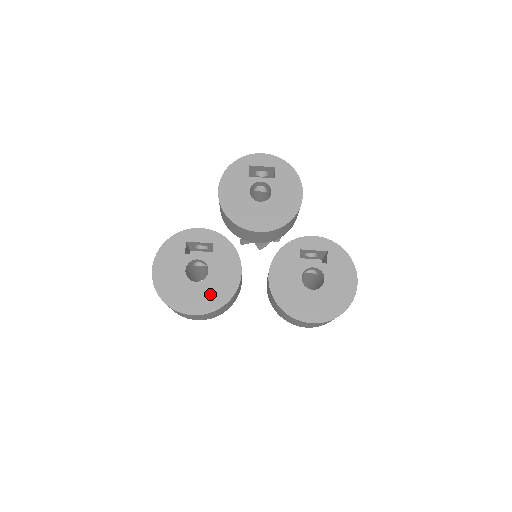
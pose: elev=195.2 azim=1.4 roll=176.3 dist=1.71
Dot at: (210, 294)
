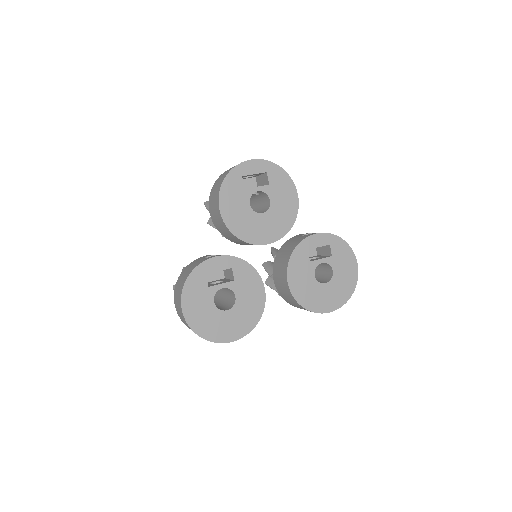
Dot at: (243, 317)
